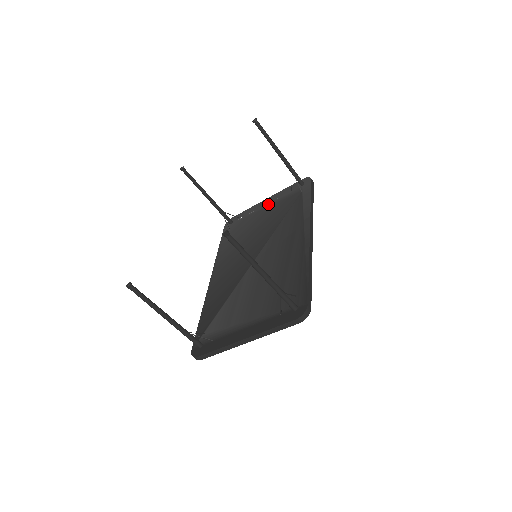
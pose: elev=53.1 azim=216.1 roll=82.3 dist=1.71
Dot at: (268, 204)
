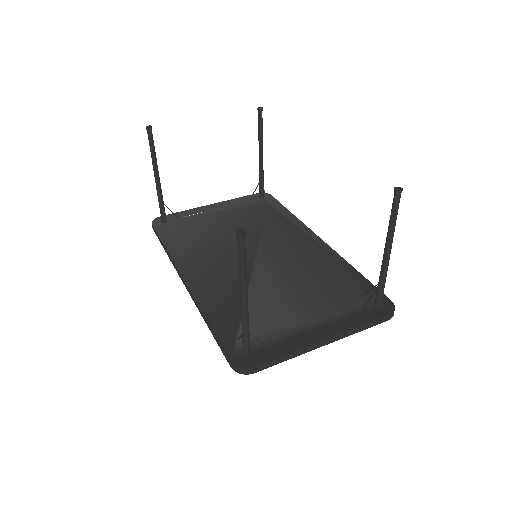
Dot at: (221, 209)
